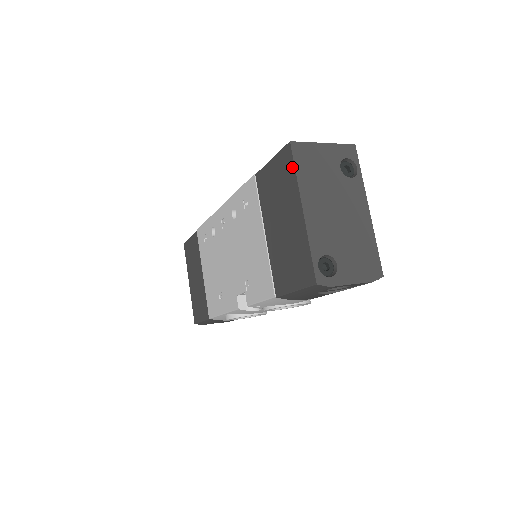
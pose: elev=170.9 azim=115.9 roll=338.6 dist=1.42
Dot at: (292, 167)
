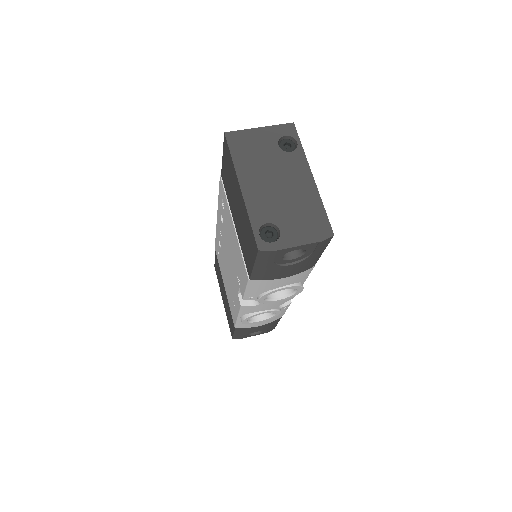
Dot at: (229, 154)
